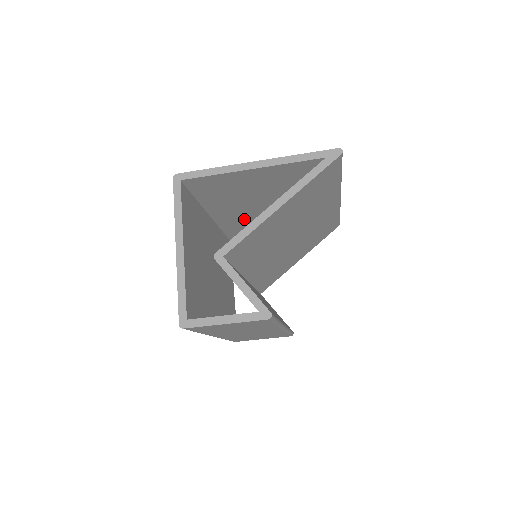
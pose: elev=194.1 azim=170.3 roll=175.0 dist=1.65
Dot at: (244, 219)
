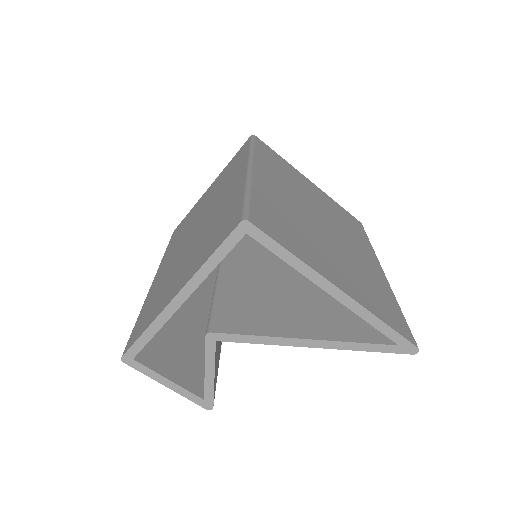
Dot at: occluded
